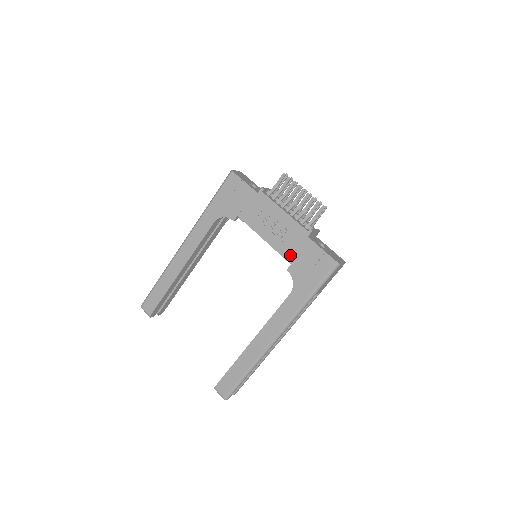
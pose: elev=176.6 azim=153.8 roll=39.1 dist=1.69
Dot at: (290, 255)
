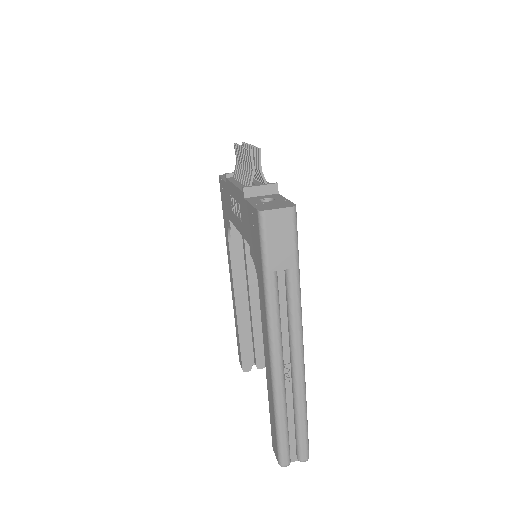
Dot at: (246, 233)
